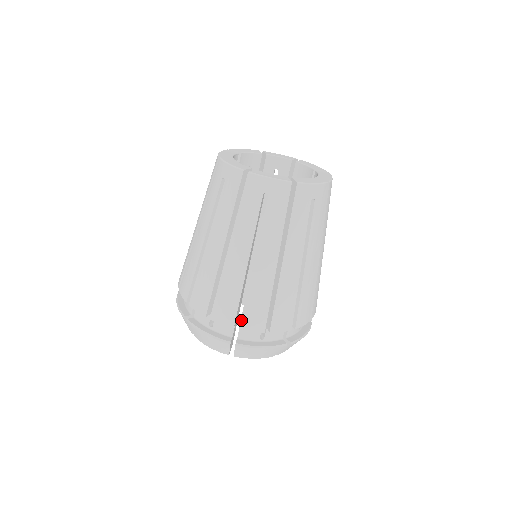
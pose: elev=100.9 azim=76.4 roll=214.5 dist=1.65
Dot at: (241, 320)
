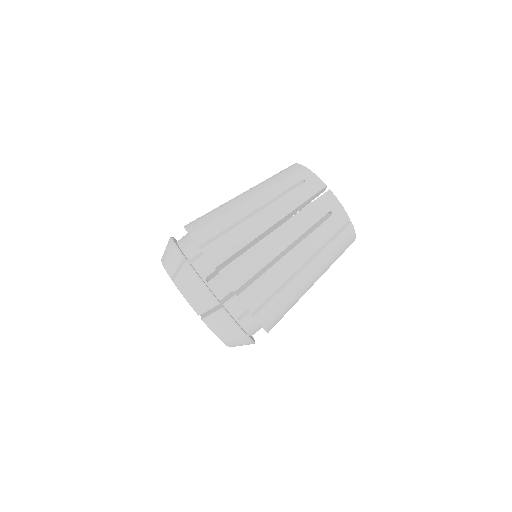
Dot at: (245, 290)
